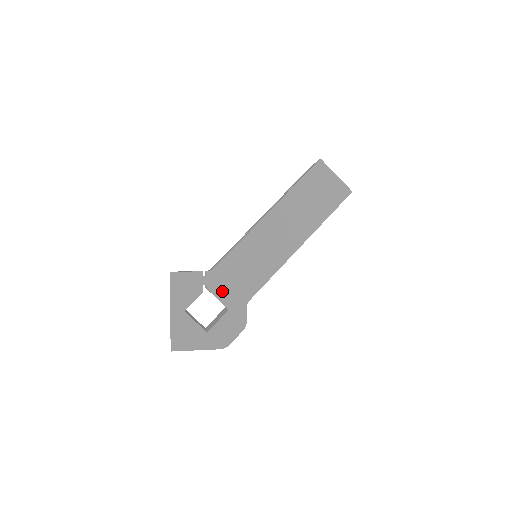
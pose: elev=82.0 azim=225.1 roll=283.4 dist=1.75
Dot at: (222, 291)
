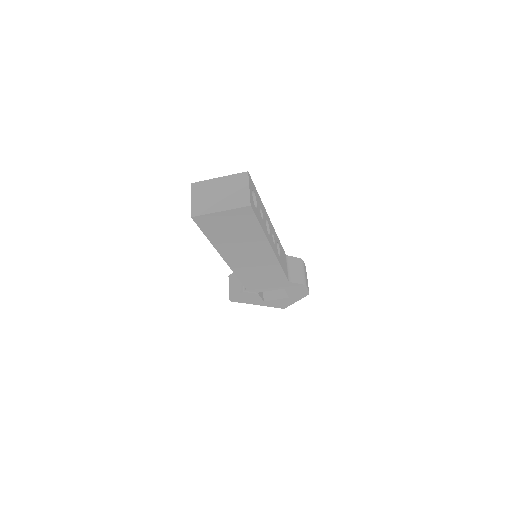
Dot at: (267, 288)
